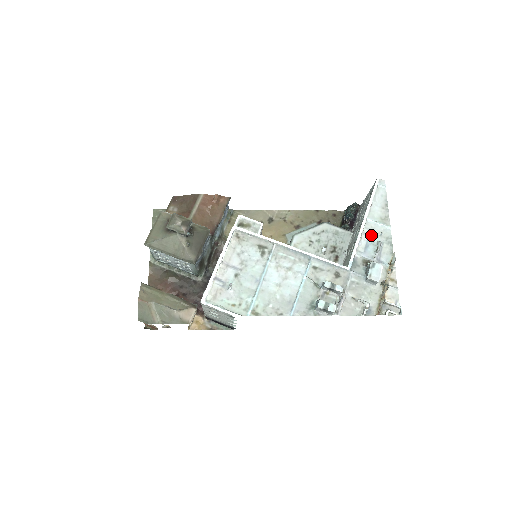
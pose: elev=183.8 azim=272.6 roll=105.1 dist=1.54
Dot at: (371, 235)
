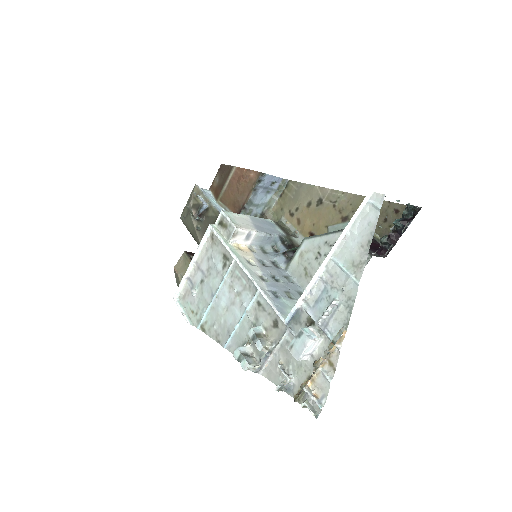
Dot at: (330, 285)
